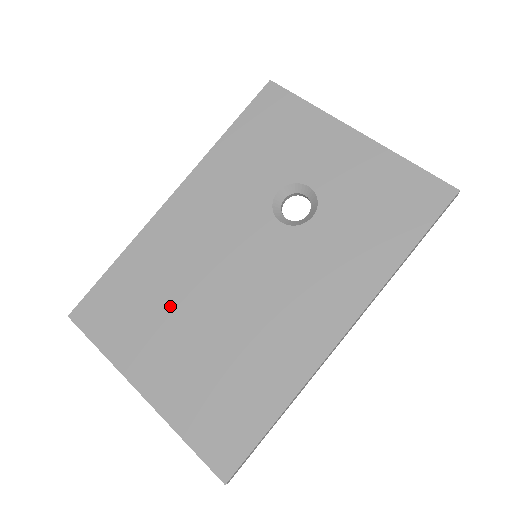
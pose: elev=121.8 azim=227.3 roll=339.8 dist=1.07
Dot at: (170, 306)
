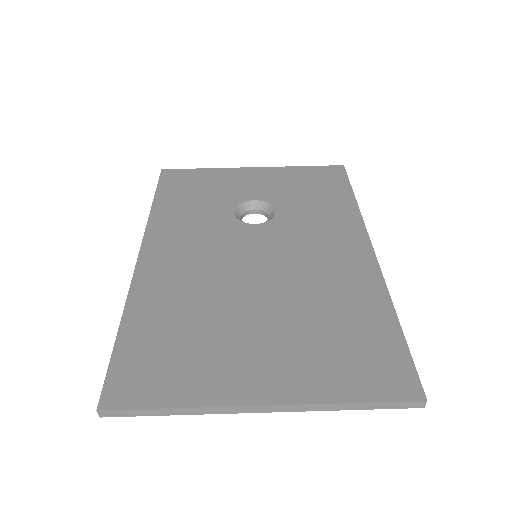
Dot at: (220, 320)
